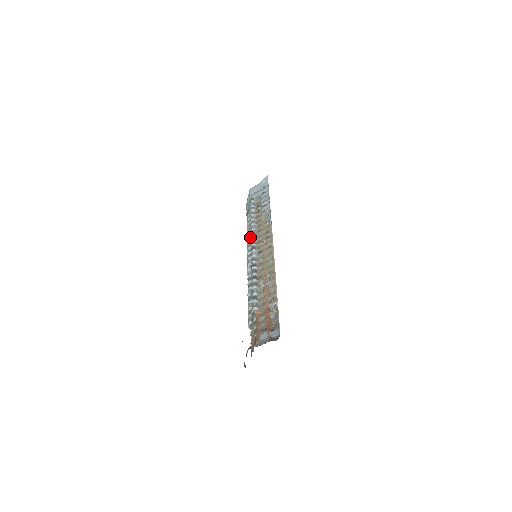
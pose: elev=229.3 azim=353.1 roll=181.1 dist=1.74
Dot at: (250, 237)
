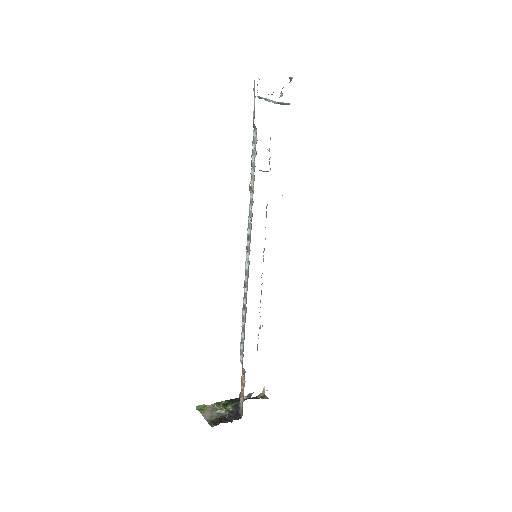
Dot at: occluded
